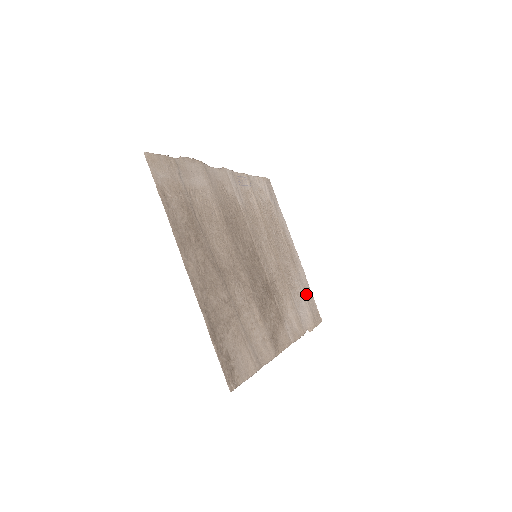
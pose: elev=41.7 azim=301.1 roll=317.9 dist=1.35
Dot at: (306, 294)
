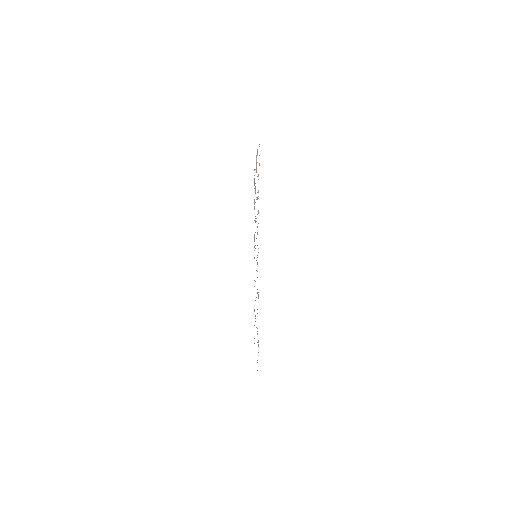
Dot at: occluded
